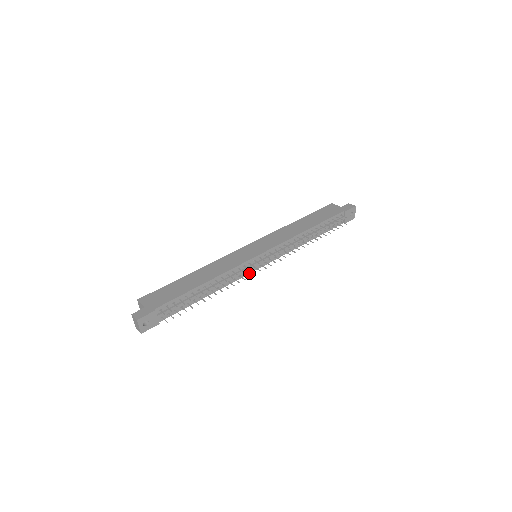
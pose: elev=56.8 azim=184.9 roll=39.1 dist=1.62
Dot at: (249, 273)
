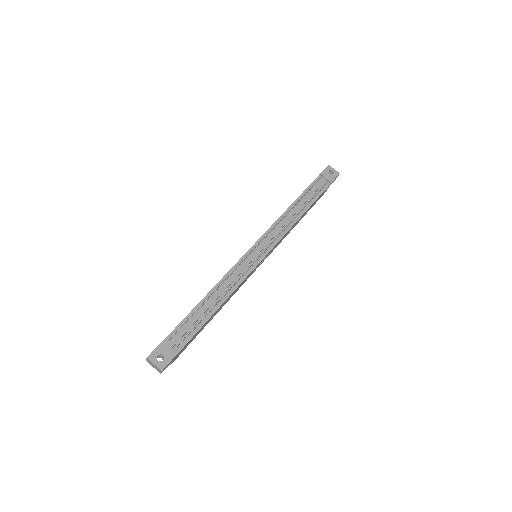
Dot at: (253, 269)
